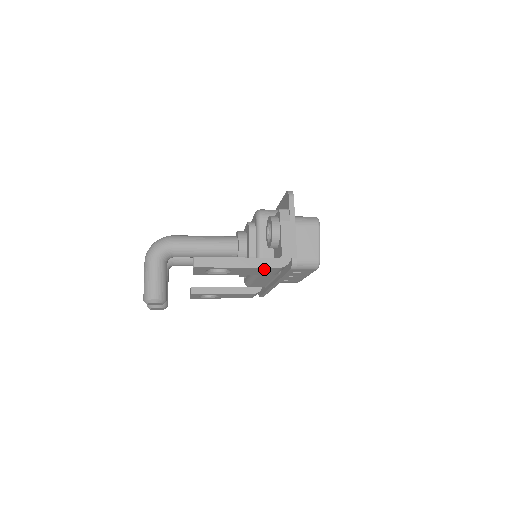
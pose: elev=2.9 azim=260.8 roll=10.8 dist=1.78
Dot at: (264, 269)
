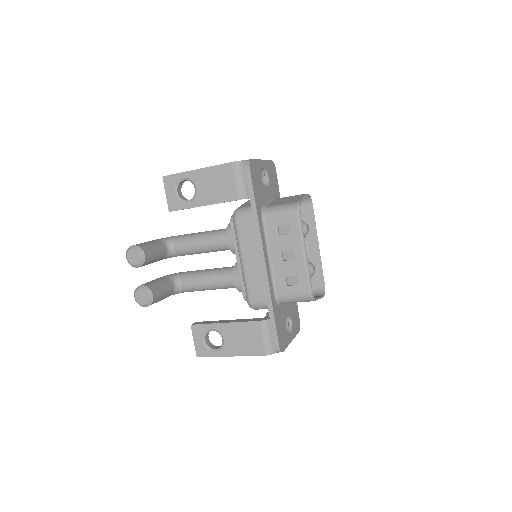
Dot at: (221, 173)
